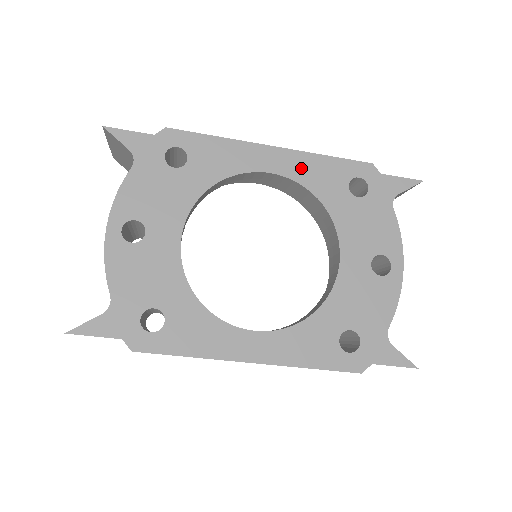
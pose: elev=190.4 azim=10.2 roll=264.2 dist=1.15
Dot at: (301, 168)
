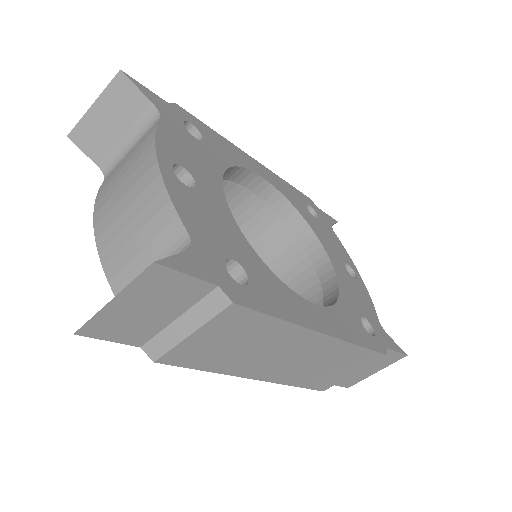
Dot at: (277, 183)
